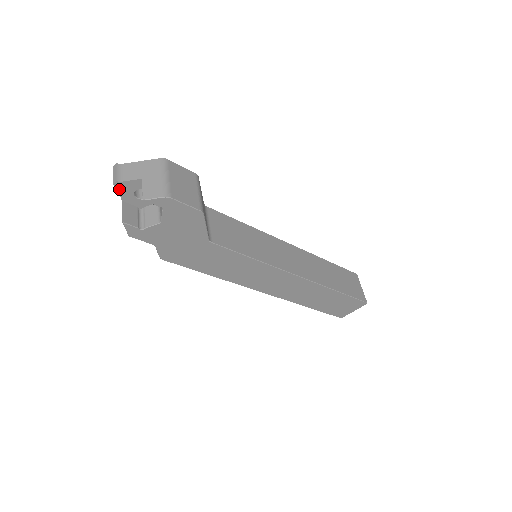
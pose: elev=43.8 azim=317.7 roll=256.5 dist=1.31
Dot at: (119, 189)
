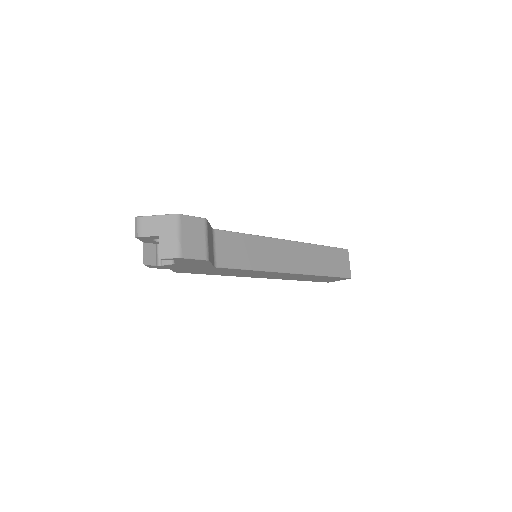
Dot at: (140, 239)
